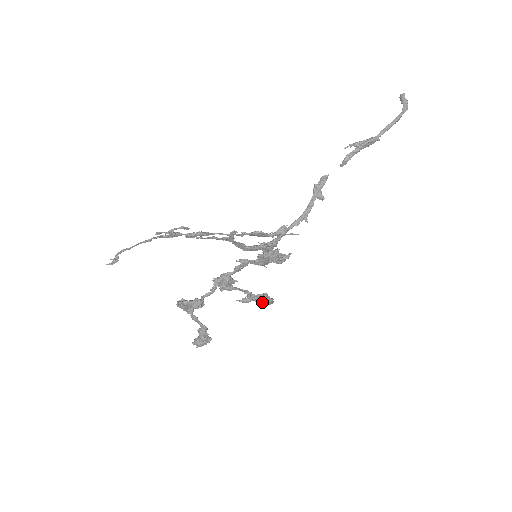
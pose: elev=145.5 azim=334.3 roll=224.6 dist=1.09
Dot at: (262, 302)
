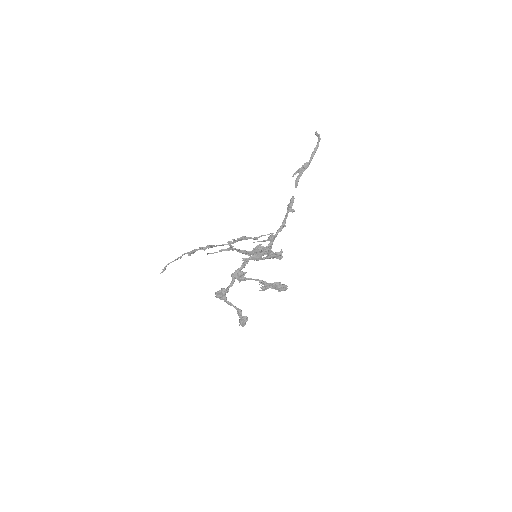
Dot at: (277, 288)
